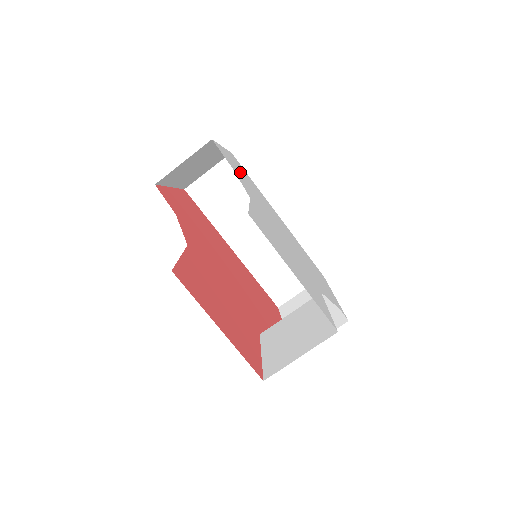
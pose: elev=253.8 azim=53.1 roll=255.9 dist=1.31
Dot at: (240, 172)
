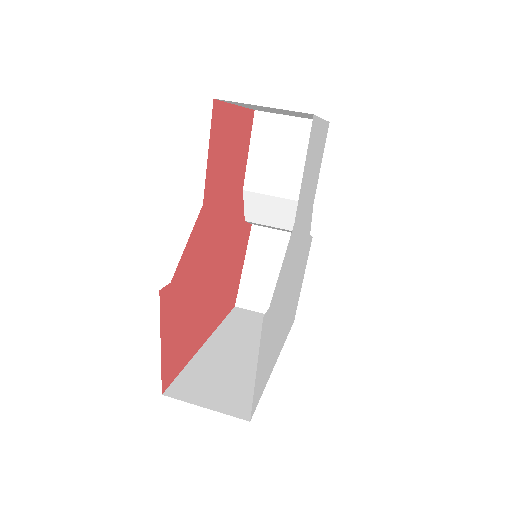
Dot at: (301, 275)
